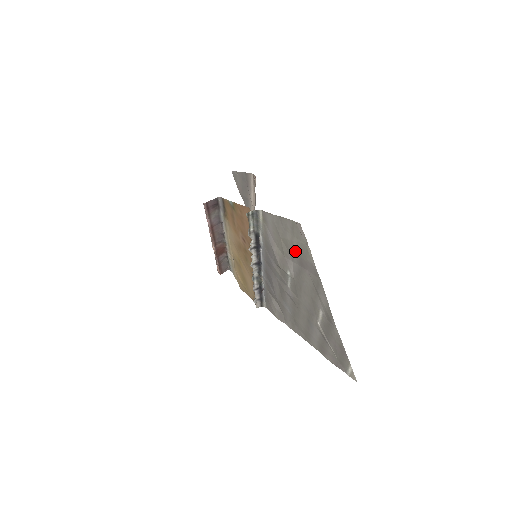
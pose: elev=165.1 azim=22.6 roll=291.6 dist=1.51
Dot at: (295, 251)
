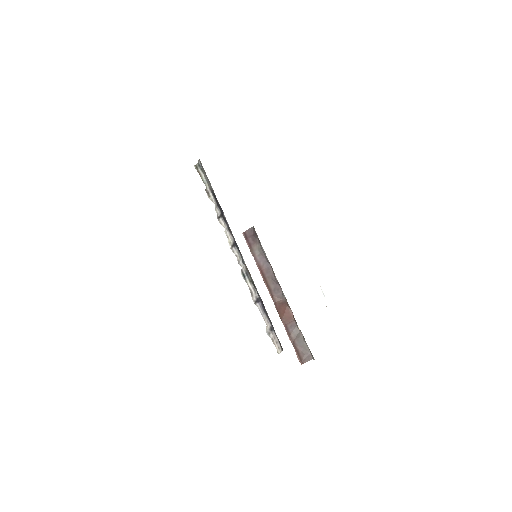
Dot at: occluded
